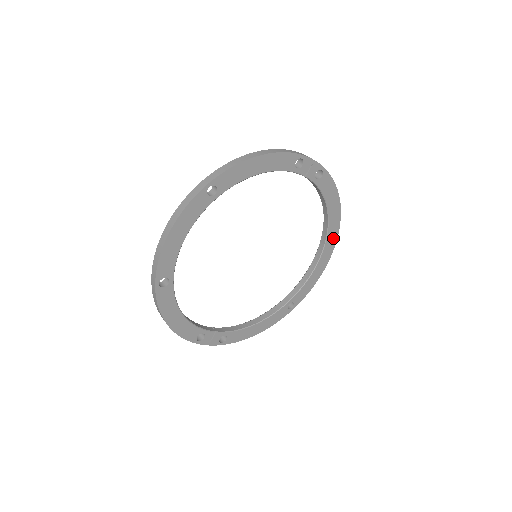
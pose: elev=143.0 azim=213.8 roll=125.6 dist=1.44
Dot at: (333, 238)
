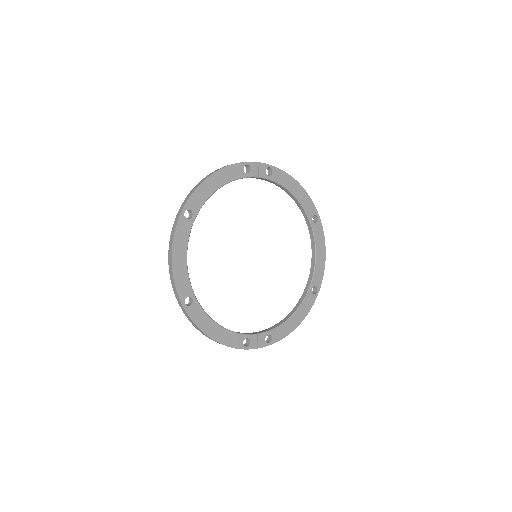
Dot at: (316, 219)
